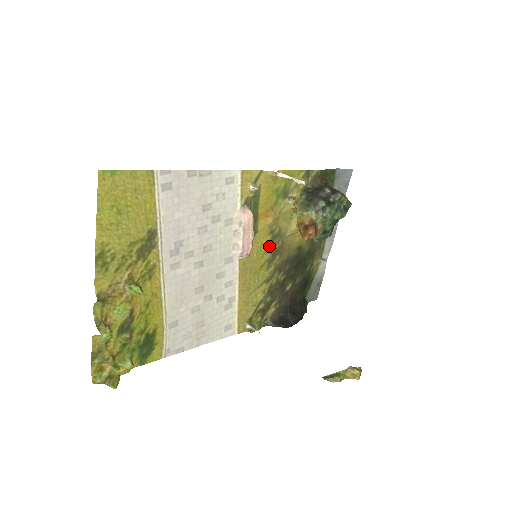
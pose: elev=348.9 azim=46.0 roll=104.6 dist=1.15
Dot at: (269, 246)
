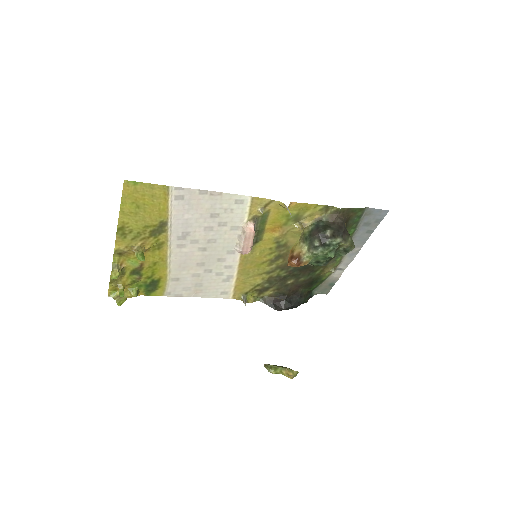
Dot at: (273, 251)
